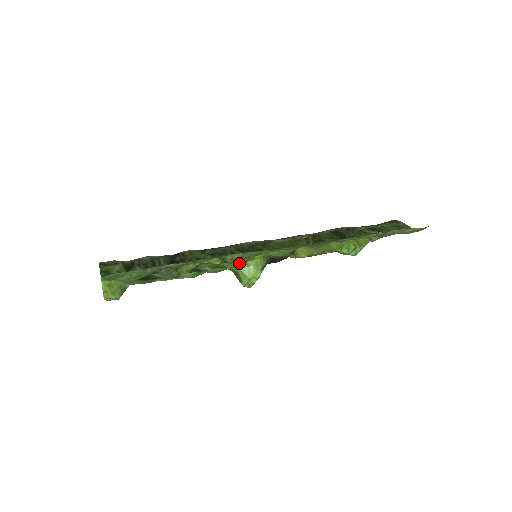
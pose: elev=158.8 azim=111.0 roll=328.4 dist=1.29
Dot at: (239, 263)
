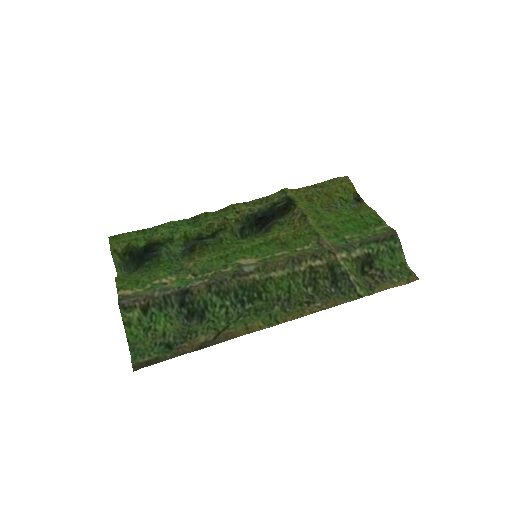
Dot at: (240, 312)
